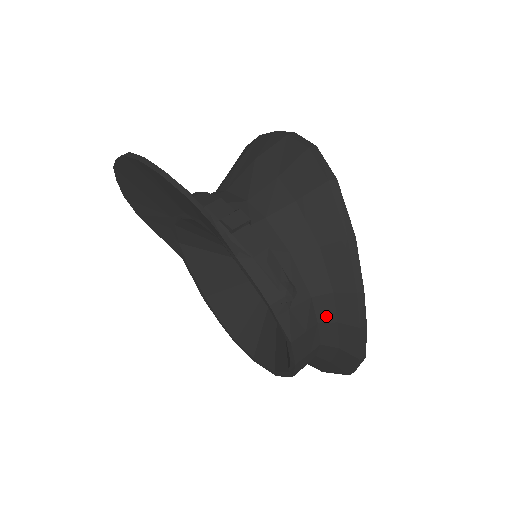
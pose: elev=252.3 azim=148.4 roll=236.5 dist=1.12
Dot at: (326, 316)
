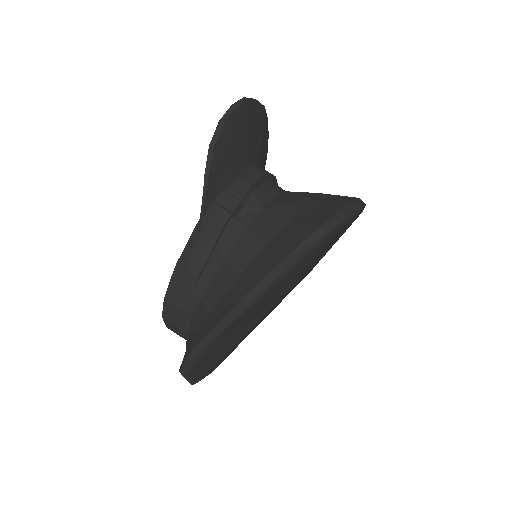
Dot at: (196, 321)
